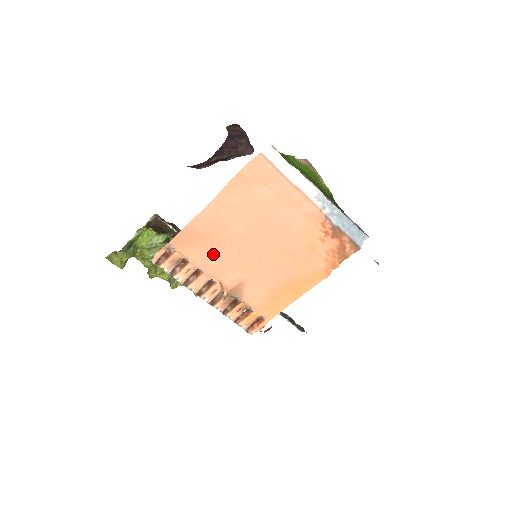
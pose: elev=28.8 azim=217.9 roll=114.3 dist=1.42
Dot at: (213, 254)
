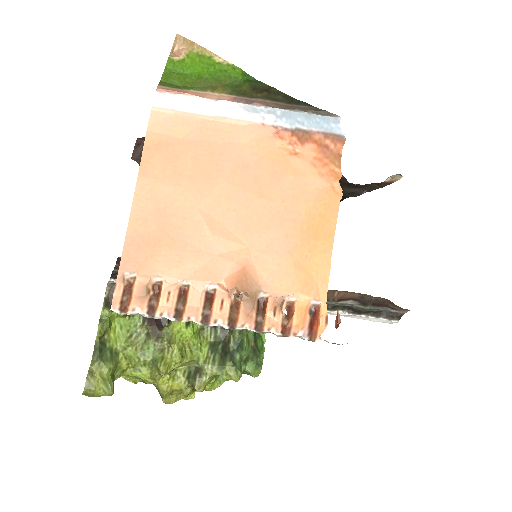
Dot at: (183, 251)
